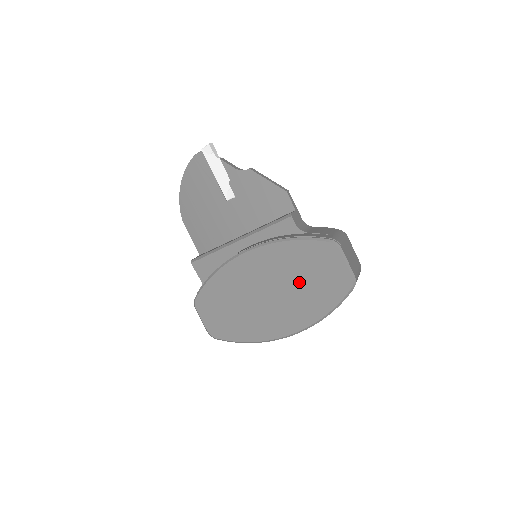
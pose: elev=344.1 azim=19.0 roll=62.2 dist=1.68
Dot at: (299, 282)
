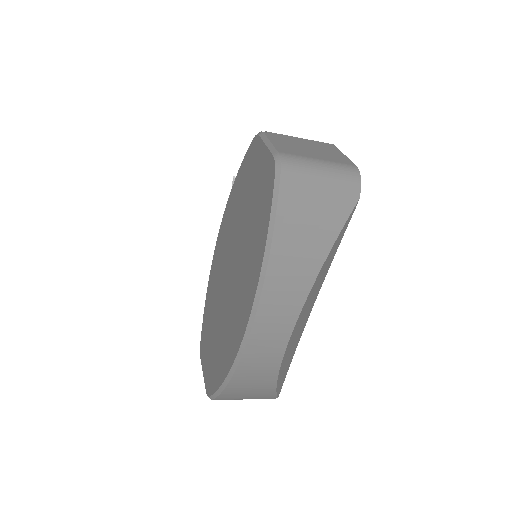
Dot at: (243, 228)
